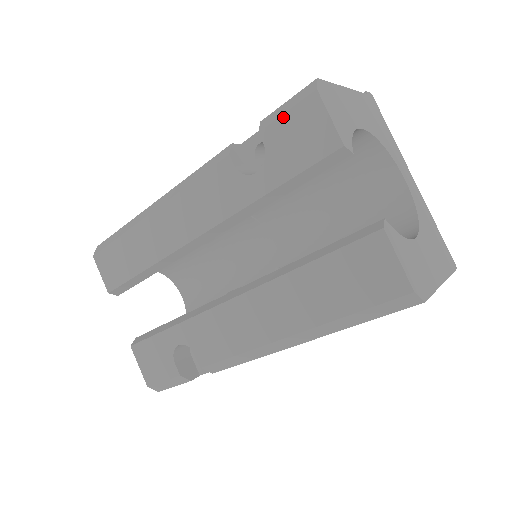
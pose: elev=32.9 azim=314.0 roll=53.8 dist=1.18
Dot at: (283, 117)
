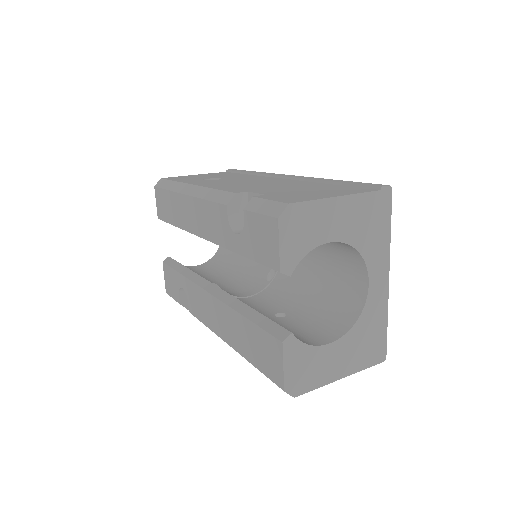
Dot at: (257, 215)
